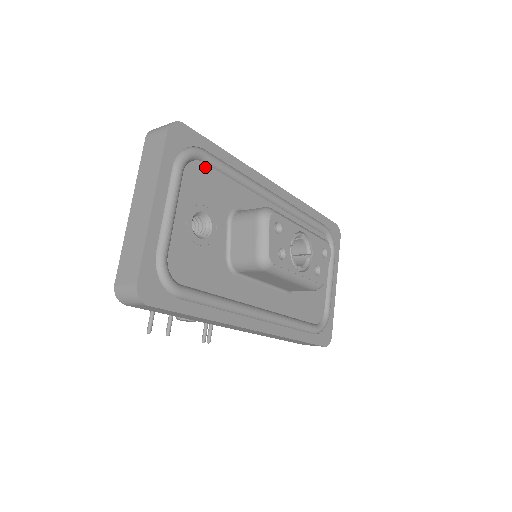
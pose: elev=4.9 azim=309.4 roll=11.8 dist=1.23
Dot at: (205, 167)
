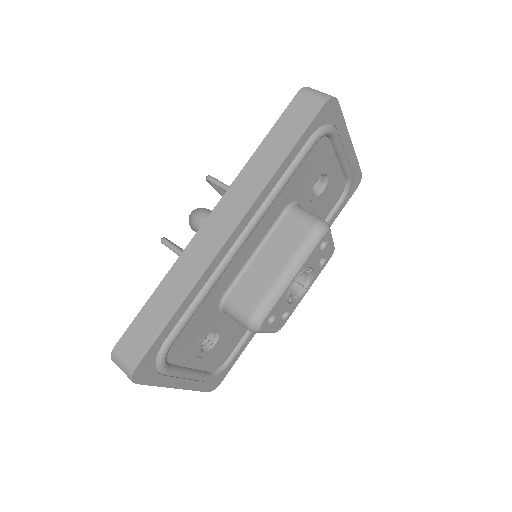
Dot at: (177, 340)
